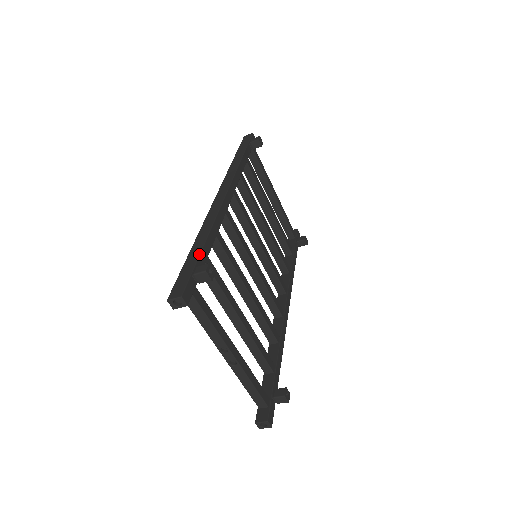
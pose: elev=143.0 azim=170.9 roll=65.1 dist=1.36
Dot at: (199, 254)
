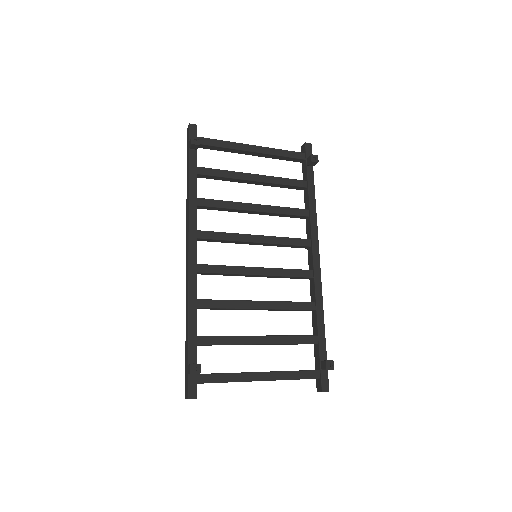
Dot at: (187, 348)
